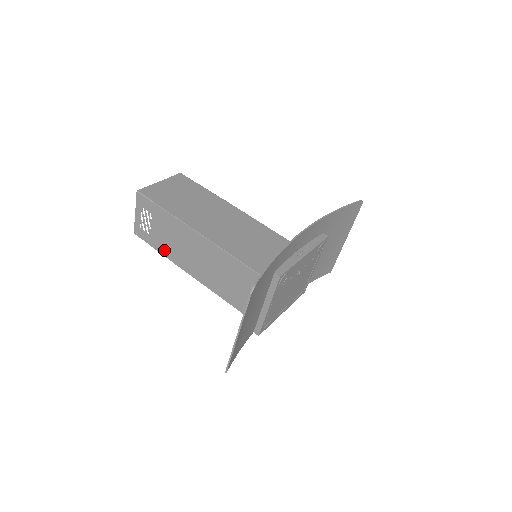
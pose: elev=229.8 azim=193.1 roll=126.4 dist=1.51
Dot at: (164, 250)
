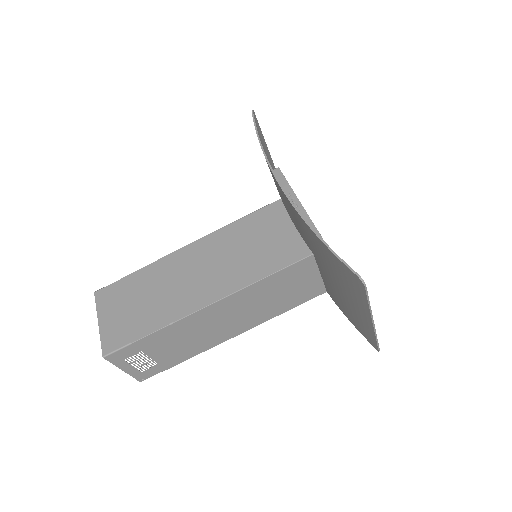
Dot at: (185, 356)
